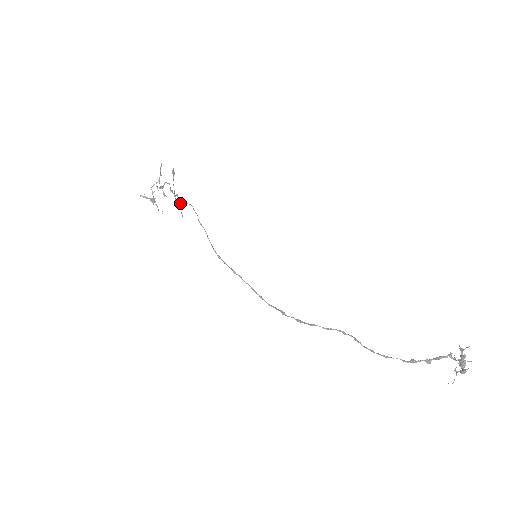
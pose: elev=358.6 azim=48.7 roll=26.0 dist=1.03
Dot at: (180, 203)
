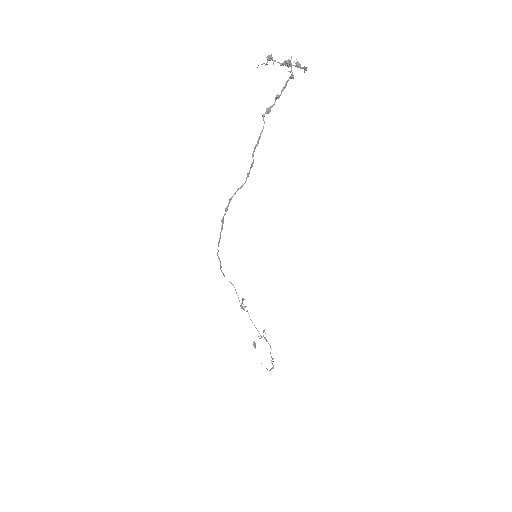
Dot at: occluded
